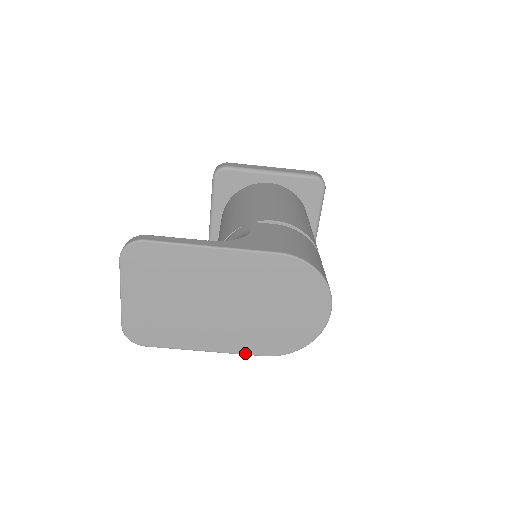
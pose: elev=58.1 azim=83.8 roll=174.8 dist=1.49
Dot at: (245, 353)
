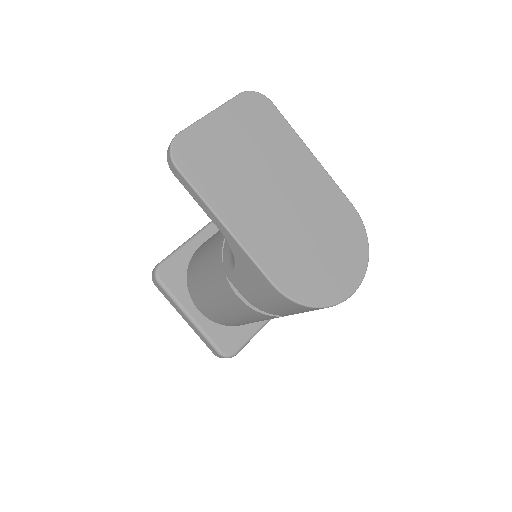
Dot at: (259, 263)
